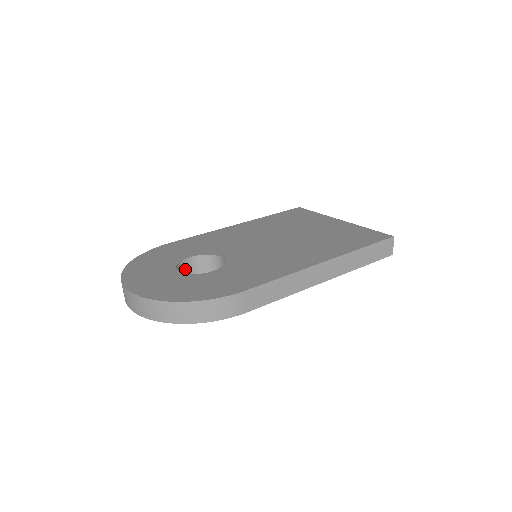
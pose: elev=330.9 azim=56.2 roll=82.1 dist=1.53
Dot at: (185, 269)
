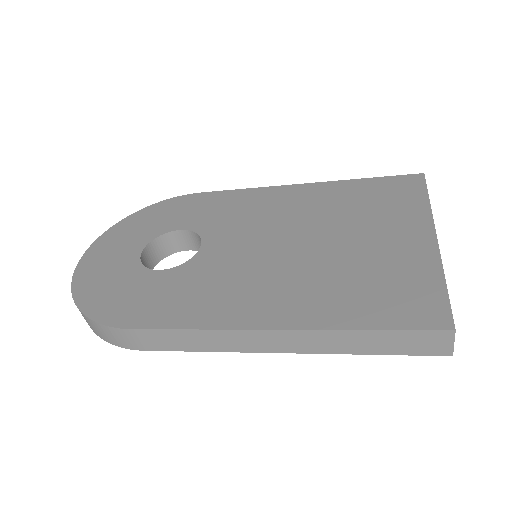
Dot at: (175, 242)
